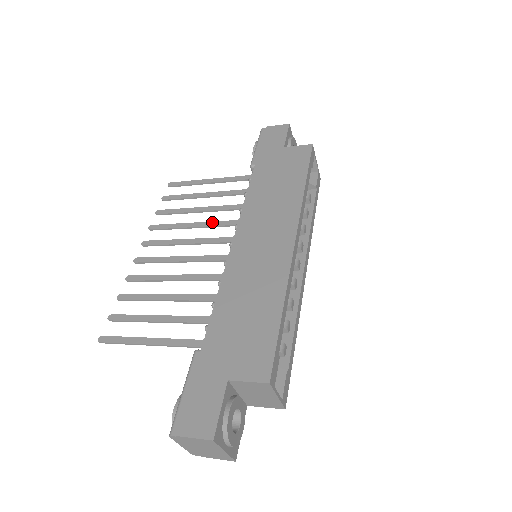
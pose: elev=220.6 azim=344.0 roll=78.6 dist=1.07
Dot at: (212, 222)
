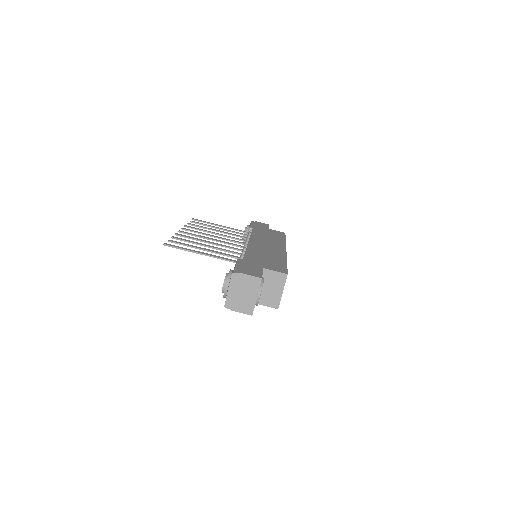
Dot at: (229, 236)
